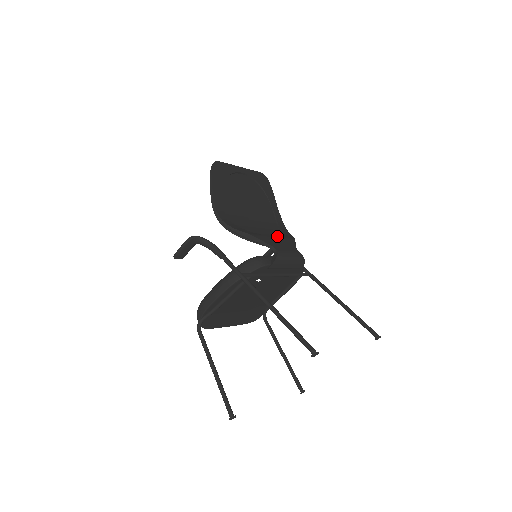
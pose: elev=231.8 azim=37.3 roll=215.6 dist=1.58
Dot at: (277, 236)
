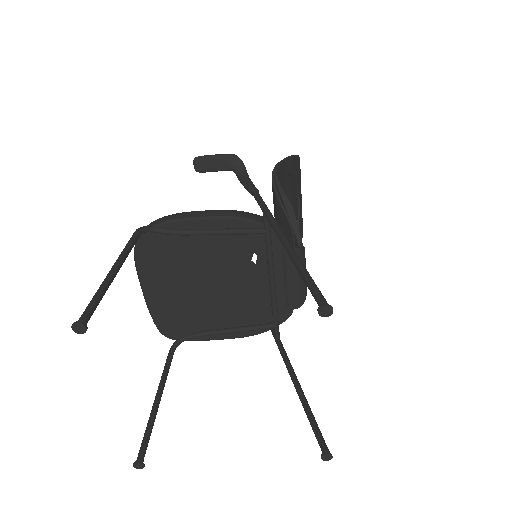
Dot at: occluded
